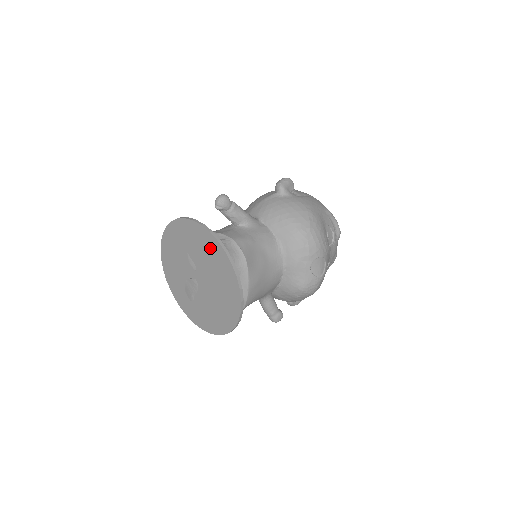
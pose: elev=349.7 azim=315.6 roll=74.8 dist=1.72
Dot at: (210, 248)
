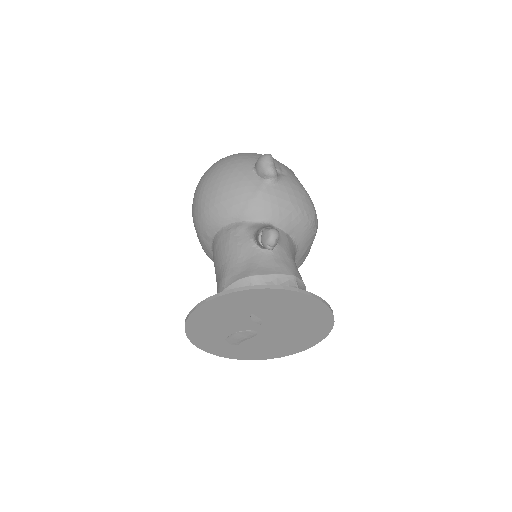
Dot at: (303, 307)
